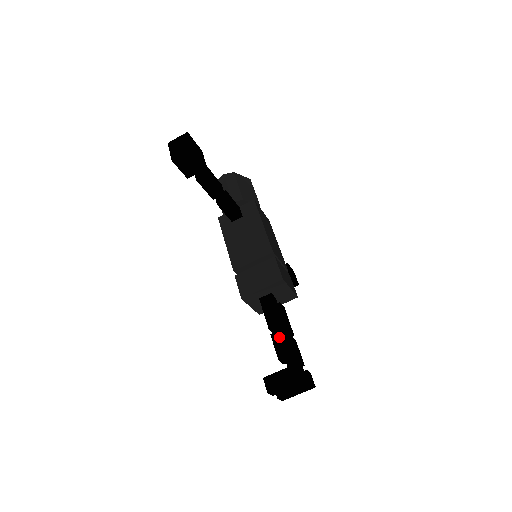
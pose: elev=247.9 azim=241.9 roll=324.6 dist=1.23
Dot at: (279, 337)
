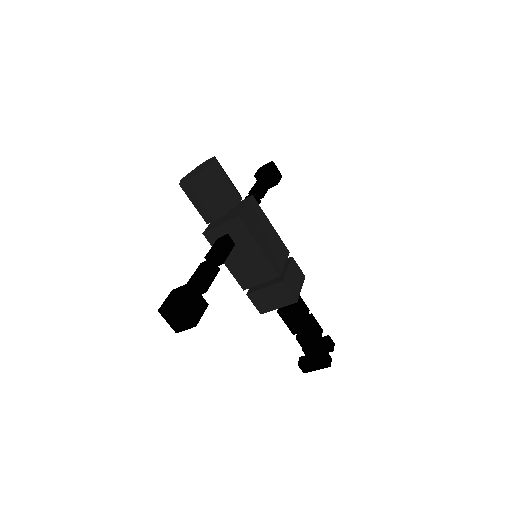
Dot at: (304, 341)
